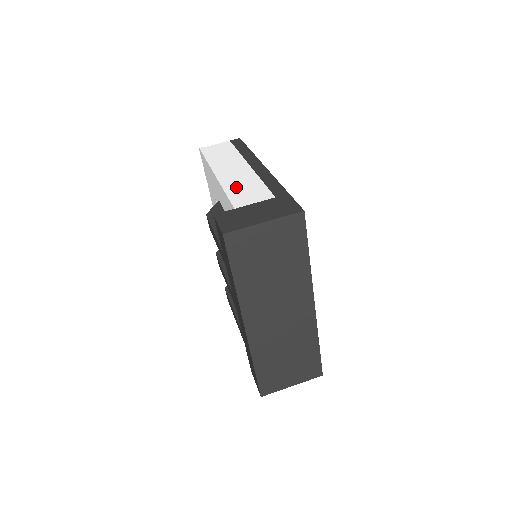
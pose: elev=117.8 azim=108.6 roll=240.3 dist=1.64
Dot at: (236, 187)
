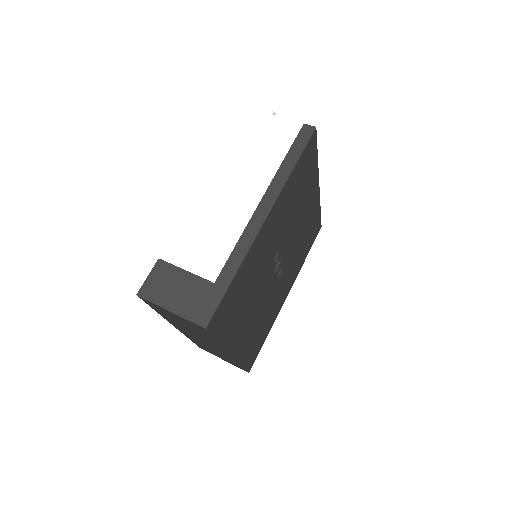
Dot at: (212, 231)
